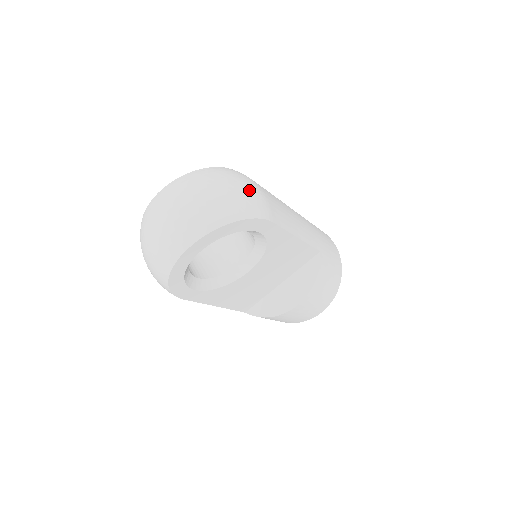
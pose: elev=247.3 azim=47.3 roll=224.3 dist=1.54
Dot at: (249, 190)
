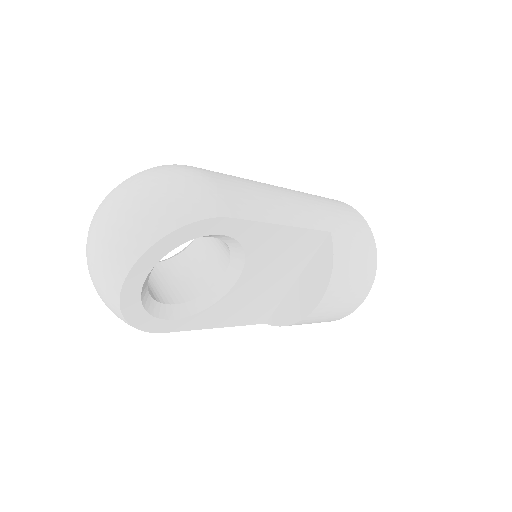
Dot at: (189, 186)
